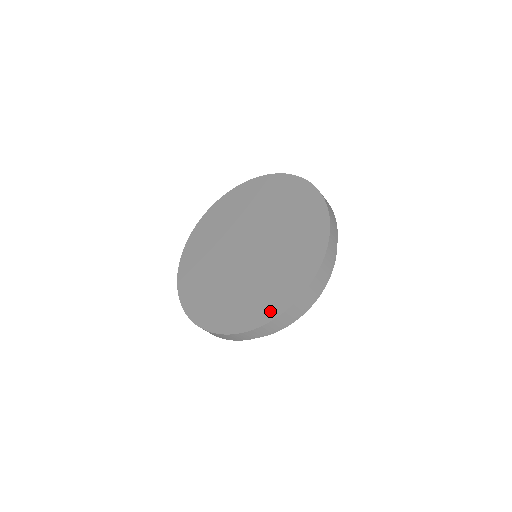
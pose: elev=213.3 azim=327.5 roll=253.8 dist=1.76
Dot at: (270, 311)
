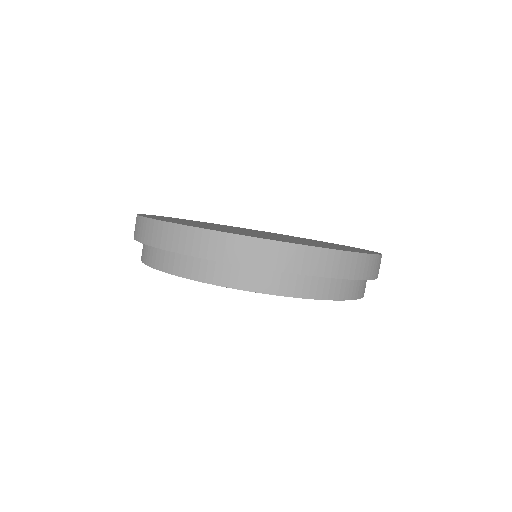
Dot at: occluded
